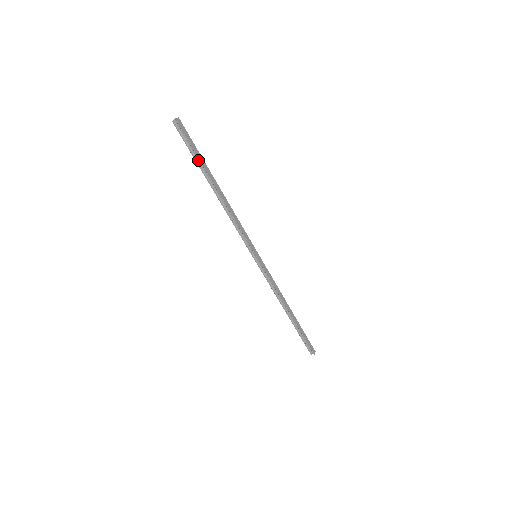
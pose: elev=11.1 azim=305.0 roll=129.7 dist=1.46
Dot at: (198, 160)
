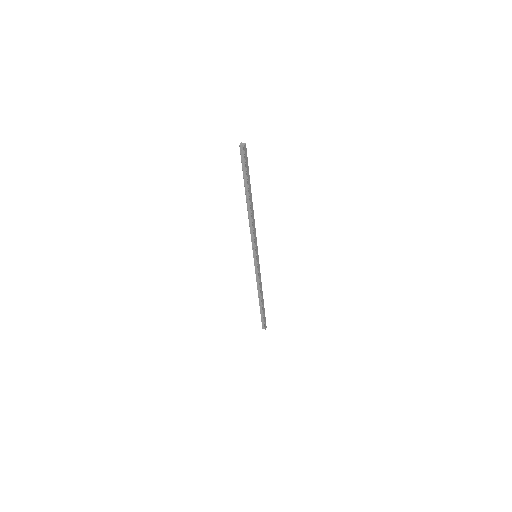
Dot at: (246, 179)
